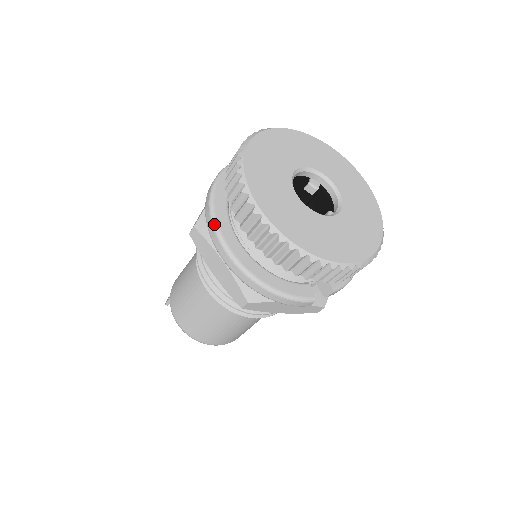
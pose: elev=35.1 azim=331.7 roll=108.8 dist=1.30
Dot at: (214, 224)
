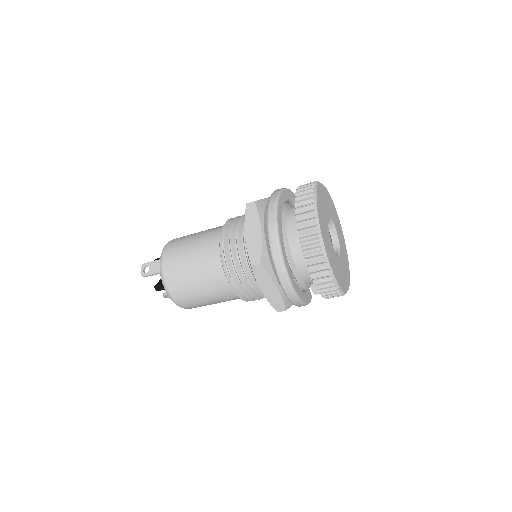
Dot at: (285, 269)
